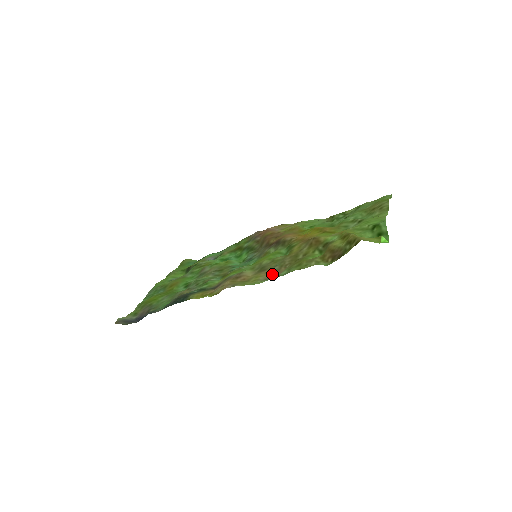
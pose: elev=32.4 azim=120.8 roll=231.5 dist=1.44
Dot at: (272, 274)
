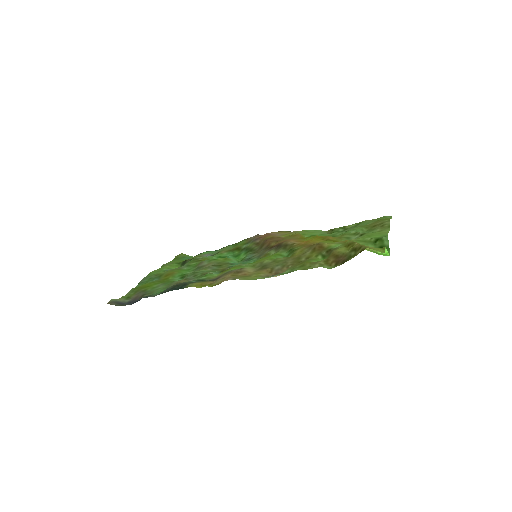
Dot at: (274, 272)
